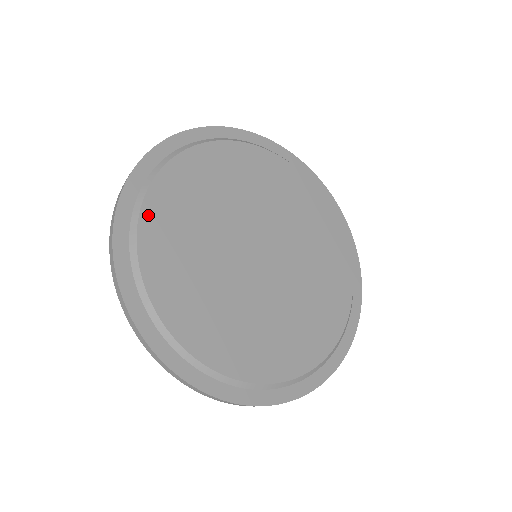
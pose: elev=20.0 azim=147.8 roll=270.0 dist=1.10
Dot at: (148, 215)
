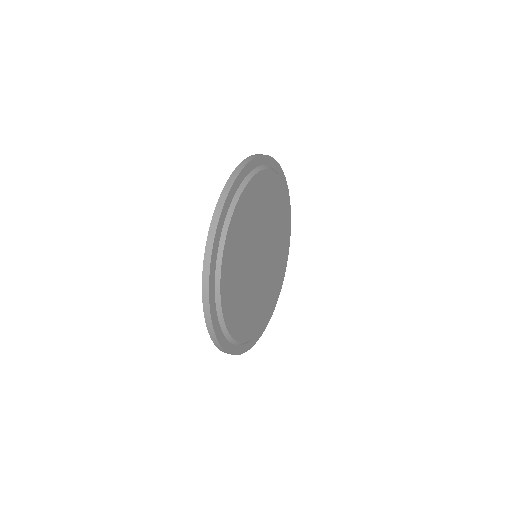
Dot at: (226, 250)
